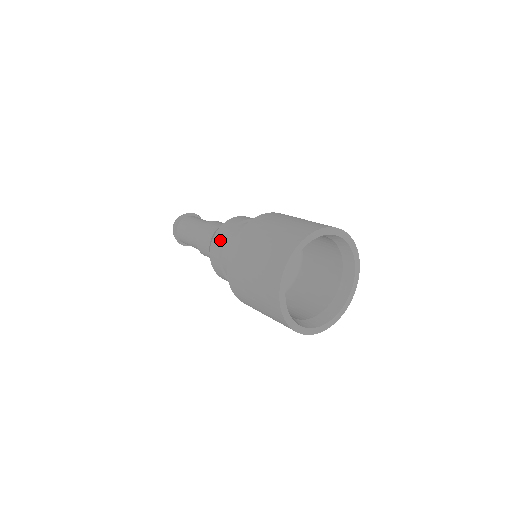
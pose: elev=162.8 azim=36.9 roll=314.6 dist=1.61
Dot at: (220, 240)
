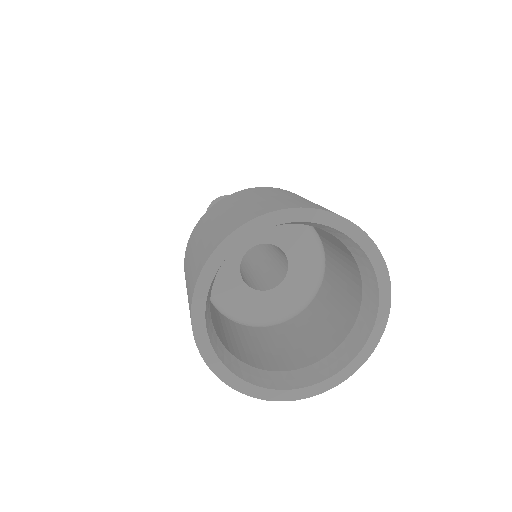
Dot at: occluded
